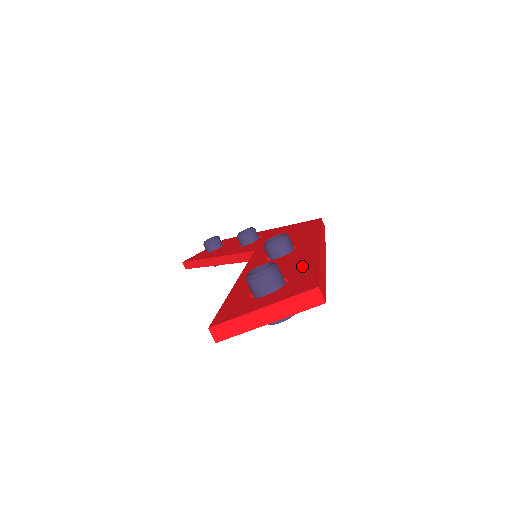
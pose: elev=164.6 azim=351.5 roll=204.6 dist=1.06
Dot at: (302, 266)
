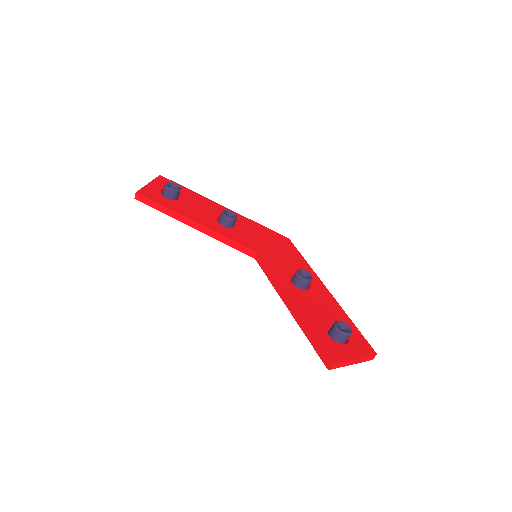
Dot at: (343, 320)
